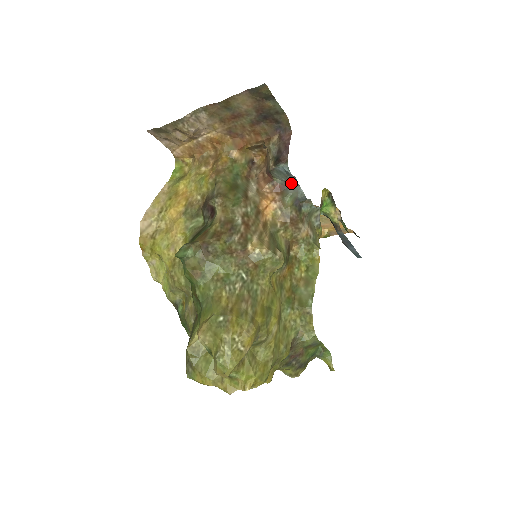
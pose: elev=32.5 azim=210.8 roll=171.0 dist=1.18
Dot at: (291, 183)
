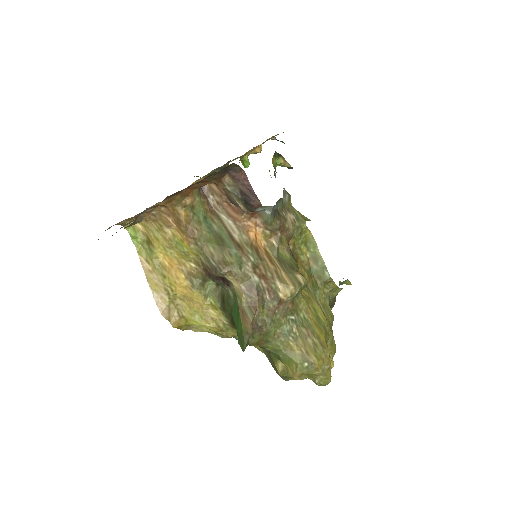
Dot at: (265, 206)
